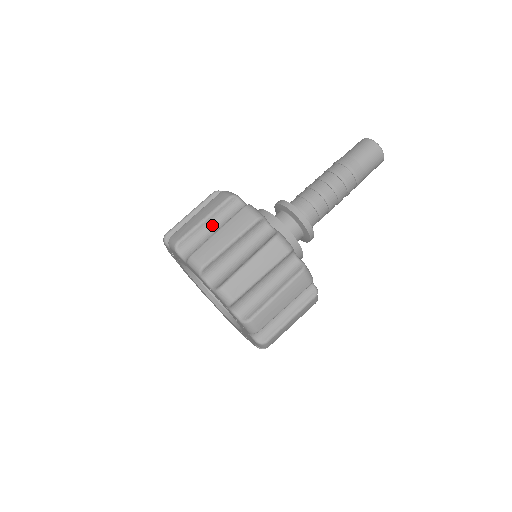
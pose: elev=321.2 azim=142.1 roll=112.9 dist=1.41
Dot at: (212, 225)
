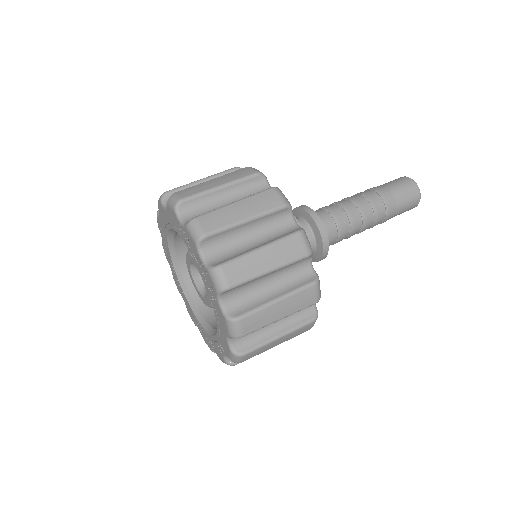
Dot at: occluded
